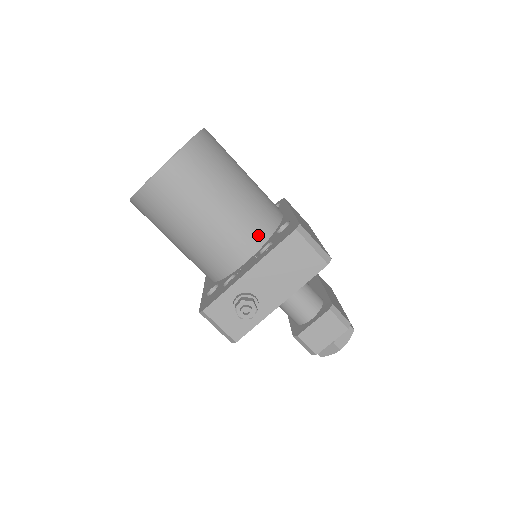
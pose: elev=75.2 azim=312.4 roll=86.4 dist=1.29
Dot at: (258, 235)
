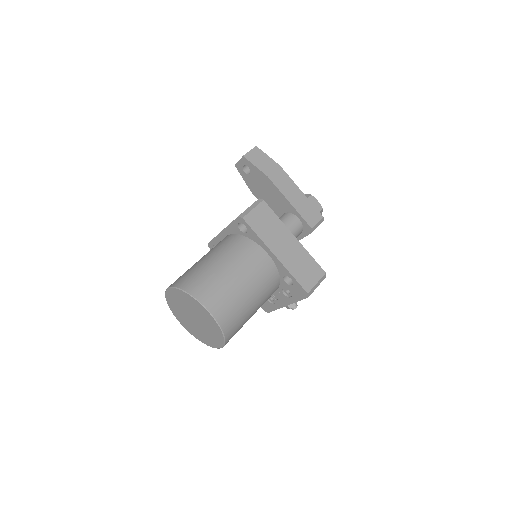
Dot at: (275, 289)
